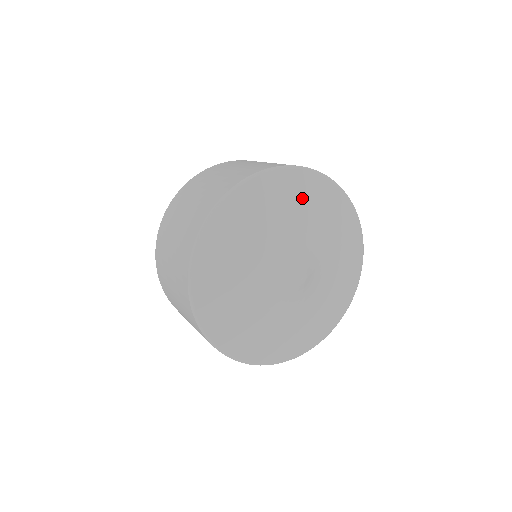
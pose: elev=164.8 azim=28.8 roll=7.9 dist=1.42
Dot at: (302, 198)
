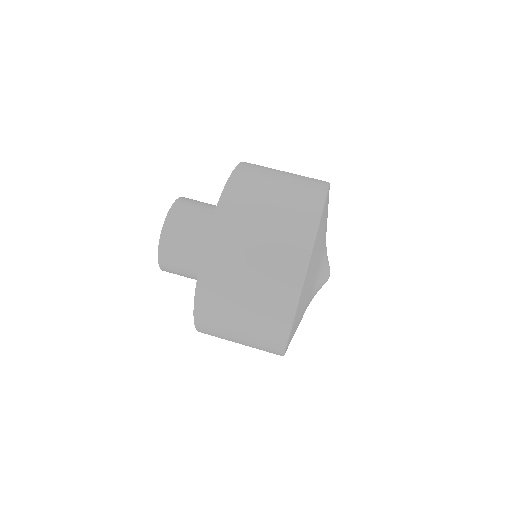
Dot at: occluded
